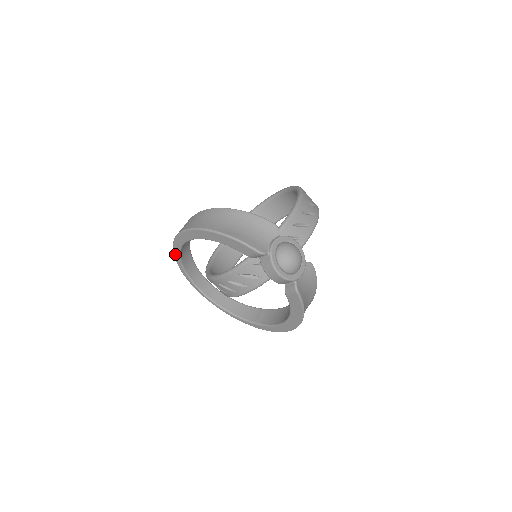
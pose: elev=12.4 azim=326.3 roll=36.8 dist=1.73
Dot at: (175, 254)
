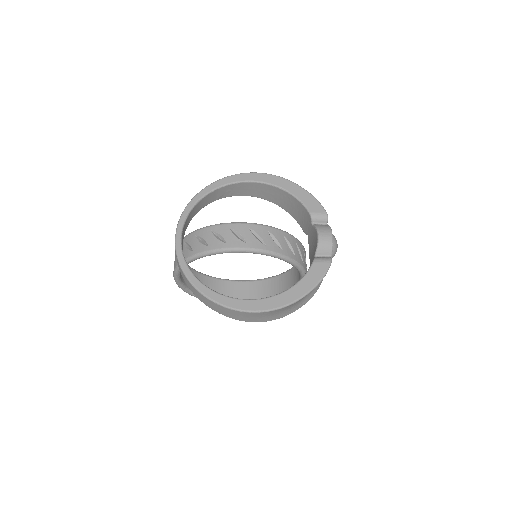
Dot at: (211, 186)
